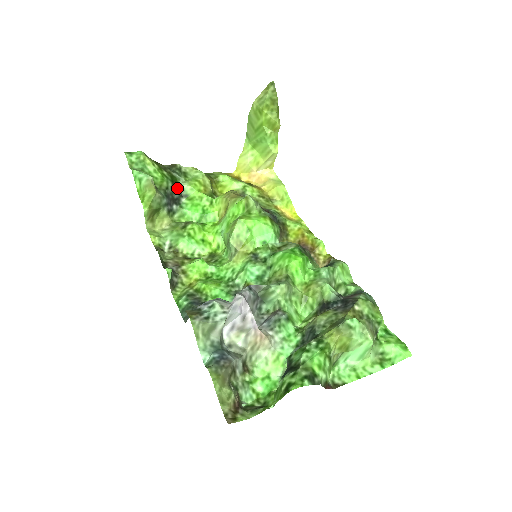
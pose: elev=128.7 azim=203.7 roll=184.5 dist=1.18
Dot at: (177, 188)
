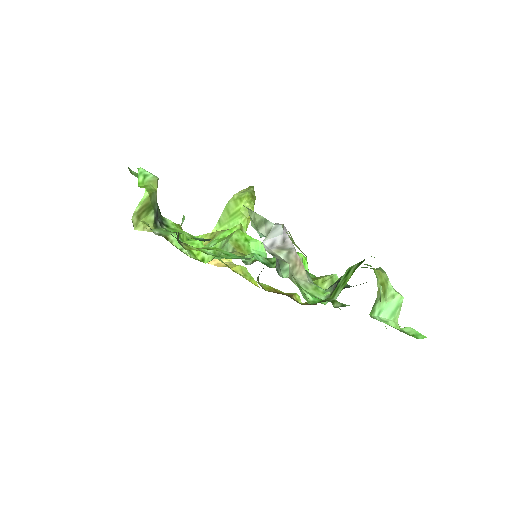
Dot at: (160, 217)
